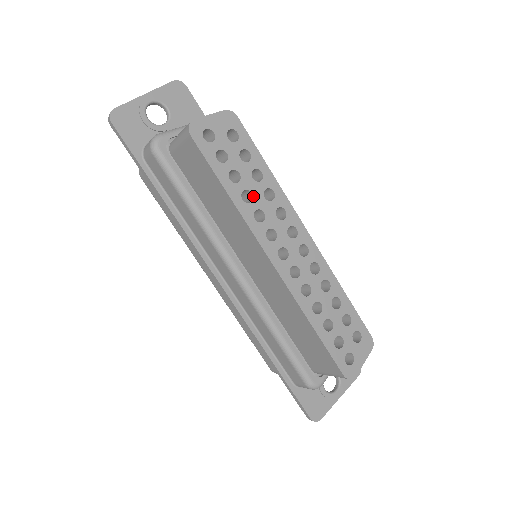
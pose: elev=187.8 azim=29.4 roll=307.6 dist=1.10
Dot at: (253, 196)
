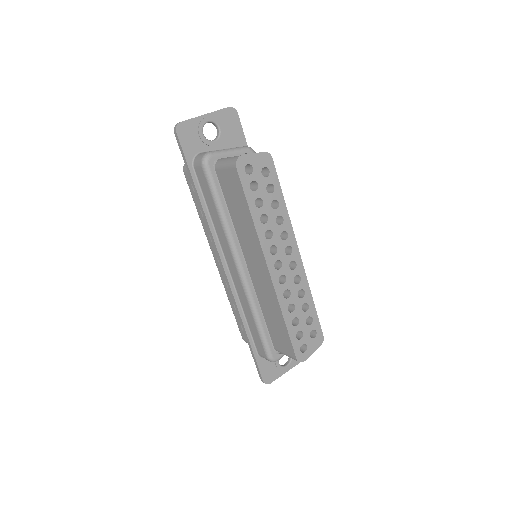
Dot at: (268, 219)
